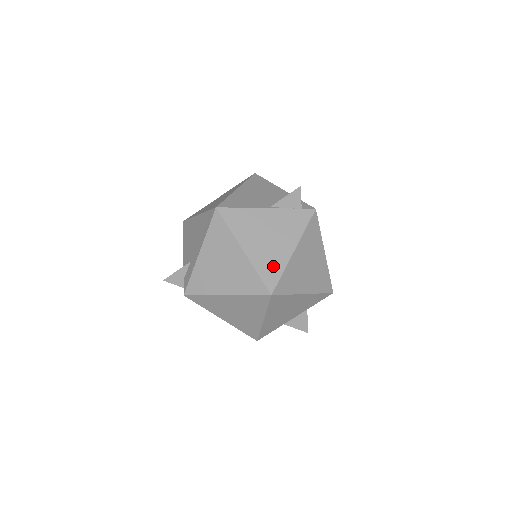
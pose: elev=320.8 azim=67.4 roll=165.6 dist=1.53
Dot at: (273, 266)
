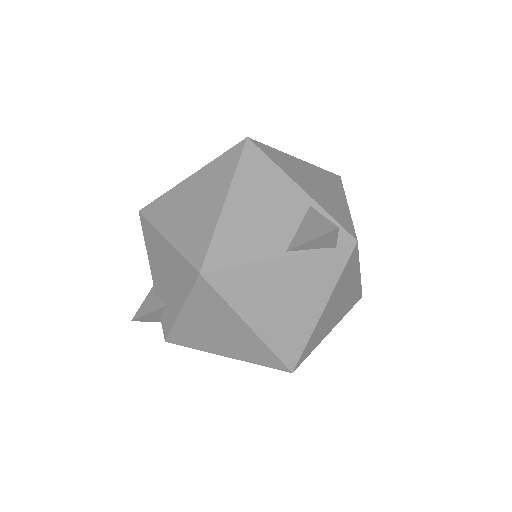
Dot at: (293, 338)
